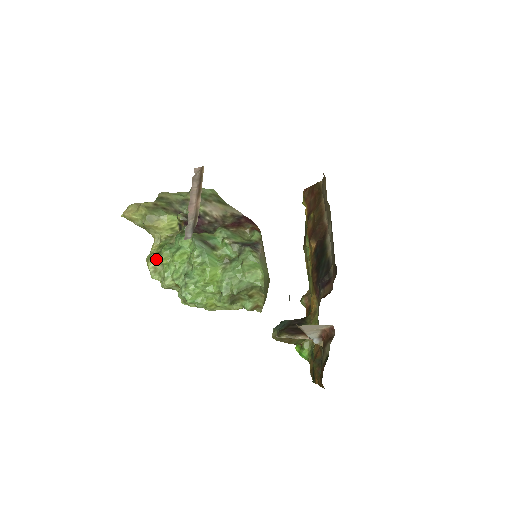
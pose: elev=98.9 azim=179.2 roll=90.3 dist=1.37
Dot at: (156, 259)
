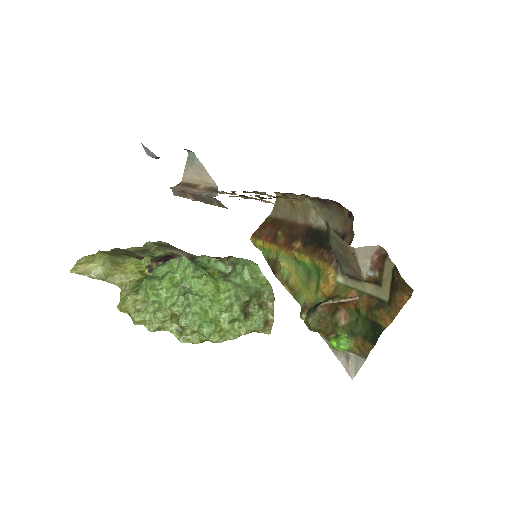
Dot at: (135, 298)
